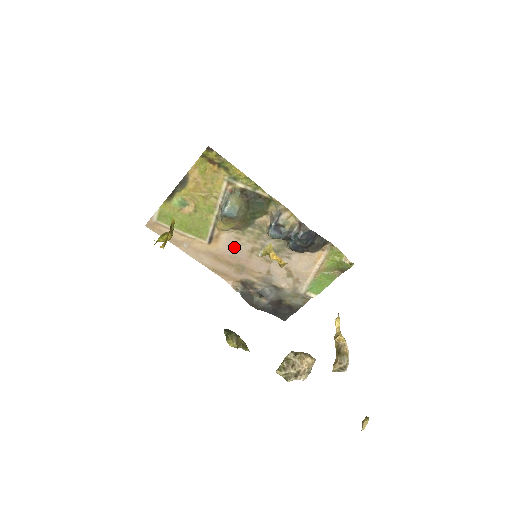
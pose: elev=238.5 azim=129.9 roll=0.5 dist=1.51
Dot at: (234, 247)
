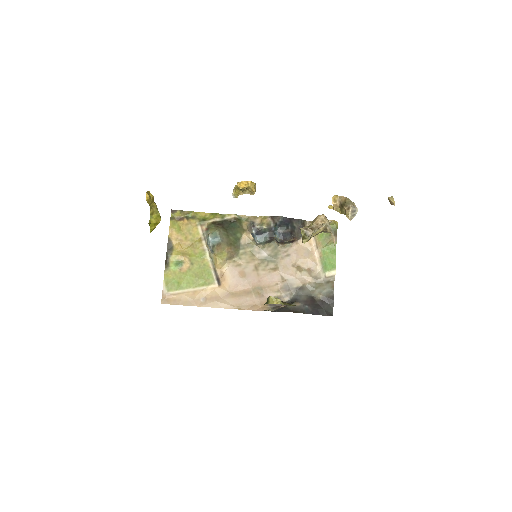
Dot at: (240, 275)
